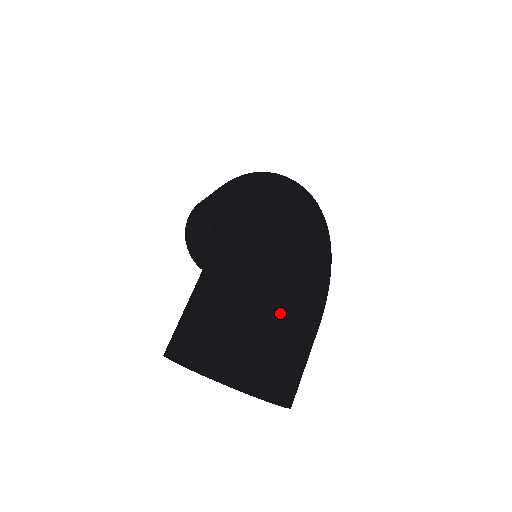
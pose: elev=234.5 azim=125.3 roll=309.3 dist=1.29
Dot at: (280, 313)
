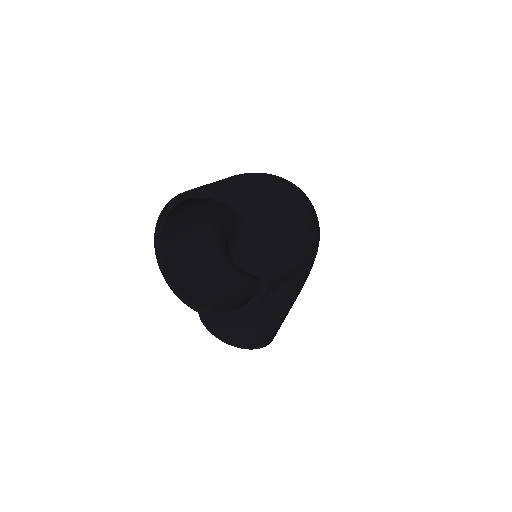
Dot at: (261, 183)
